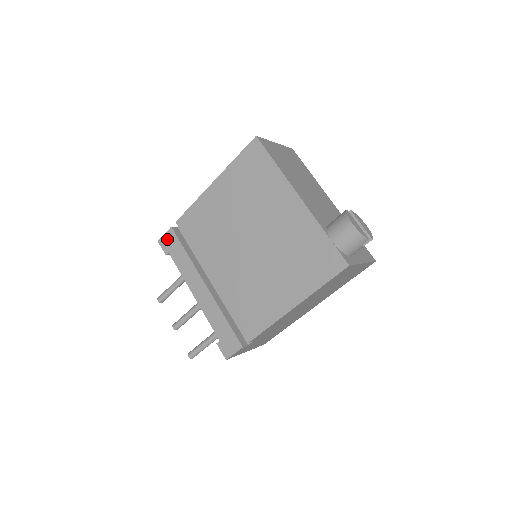
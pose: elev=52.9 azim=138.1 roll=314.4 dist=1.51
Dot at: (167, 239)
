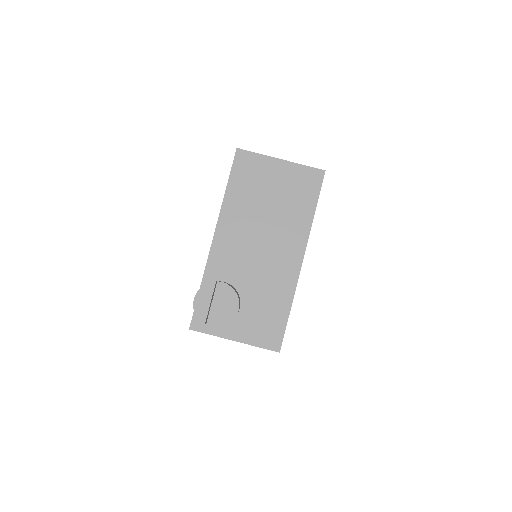
Dot at: occluded
